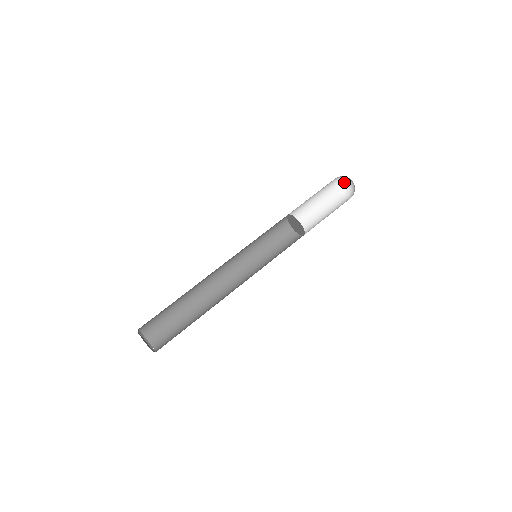
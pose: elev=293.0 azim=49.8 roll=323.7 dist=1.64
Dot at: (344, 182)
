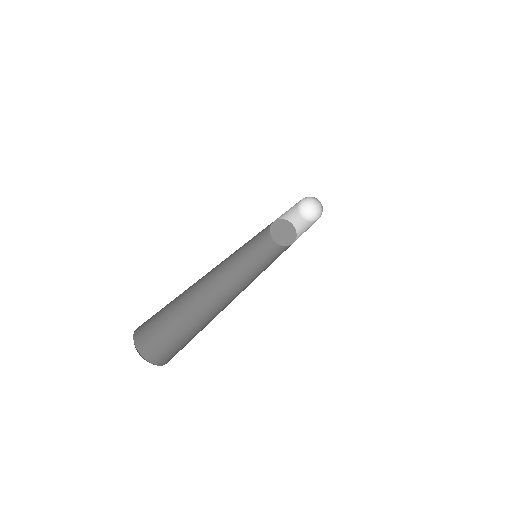
Dot at: (313, 214)
